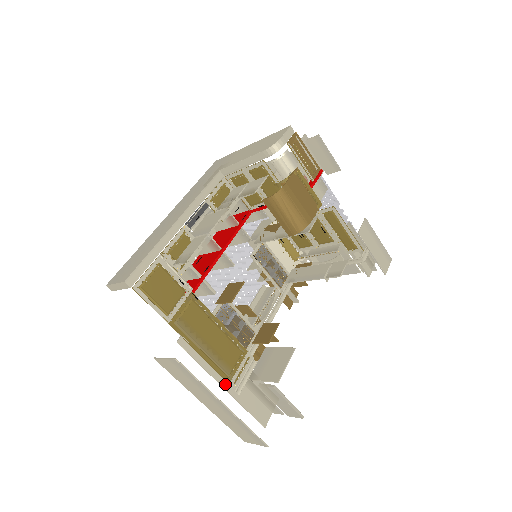
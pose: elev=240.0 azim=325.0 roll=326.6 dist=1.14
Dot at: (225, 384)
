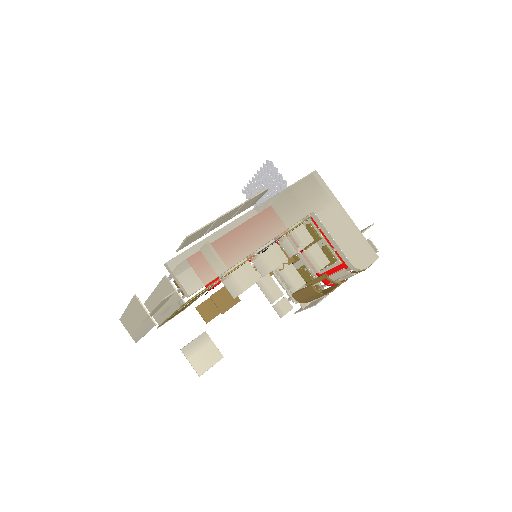
Dot at: occluded
